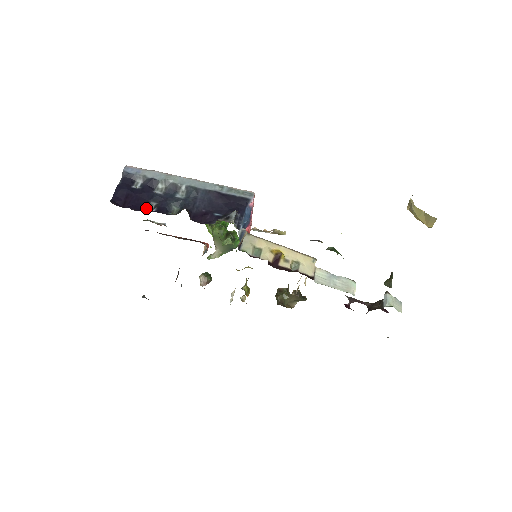
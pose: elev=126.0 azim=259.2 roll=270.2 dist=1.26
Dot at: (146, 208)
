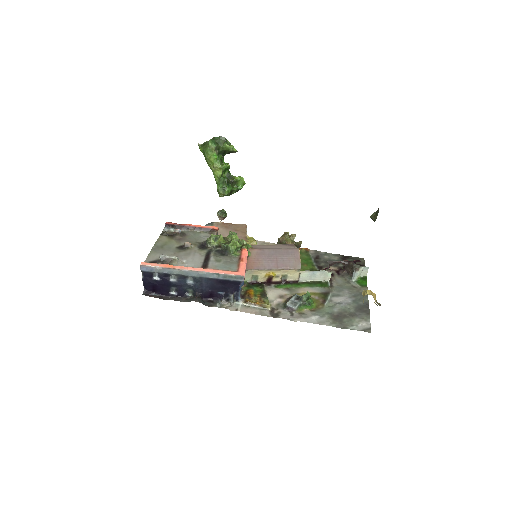
Dot at: (170, 292)
